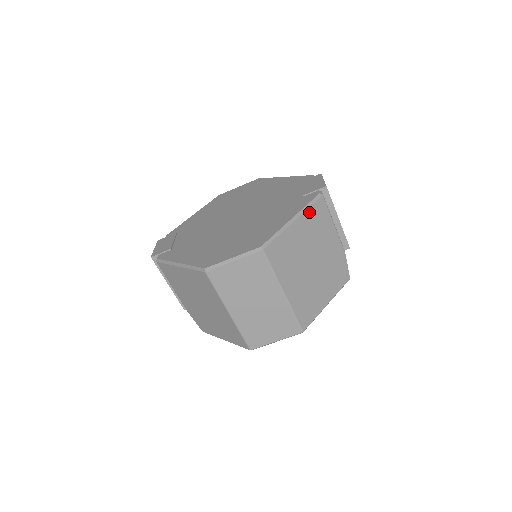
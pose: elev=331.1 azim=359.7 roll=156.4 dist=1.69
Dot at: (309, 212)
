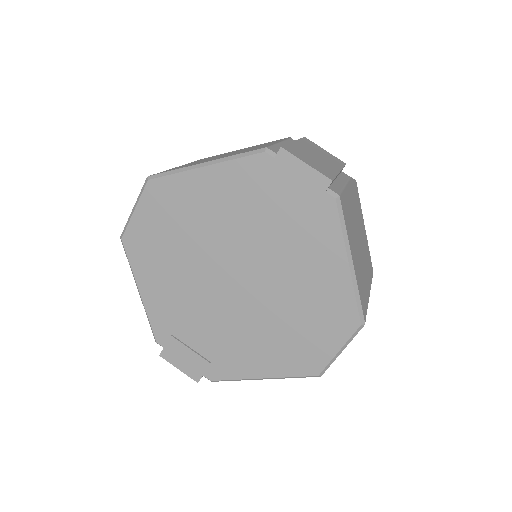
Dot at: (347, 231)
